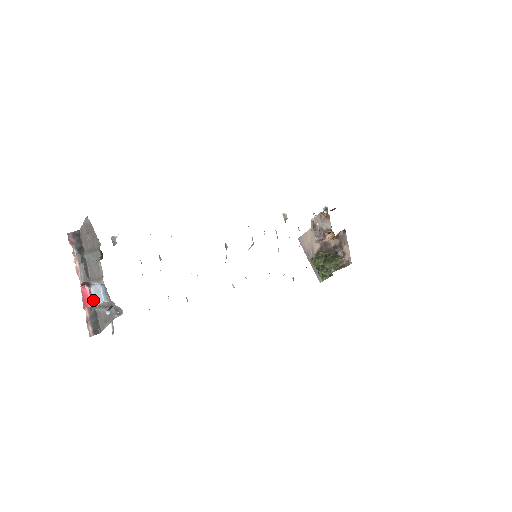
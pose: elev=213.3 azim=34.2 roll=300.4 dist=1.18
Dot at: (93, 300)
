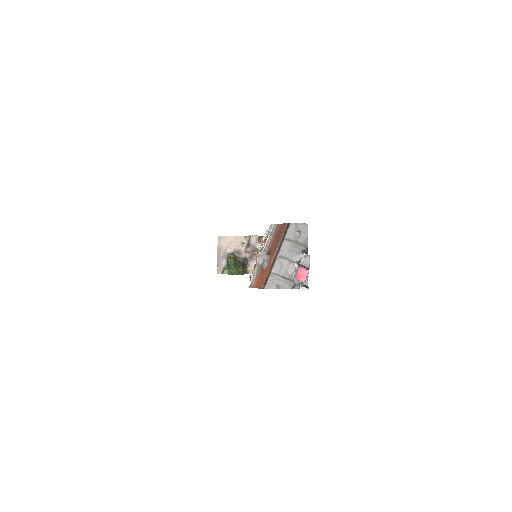
Dot at: occluded
